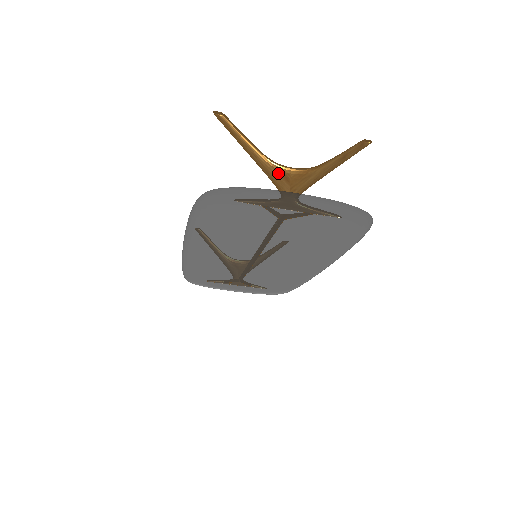
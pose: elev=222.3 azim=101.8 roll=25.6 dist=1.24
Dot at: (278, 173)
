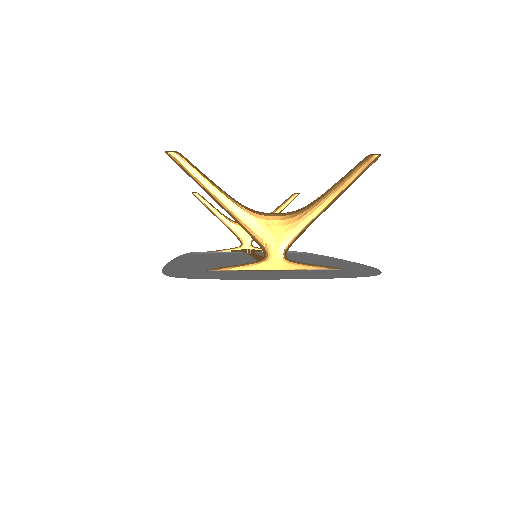
Dot at: (258, 222)
